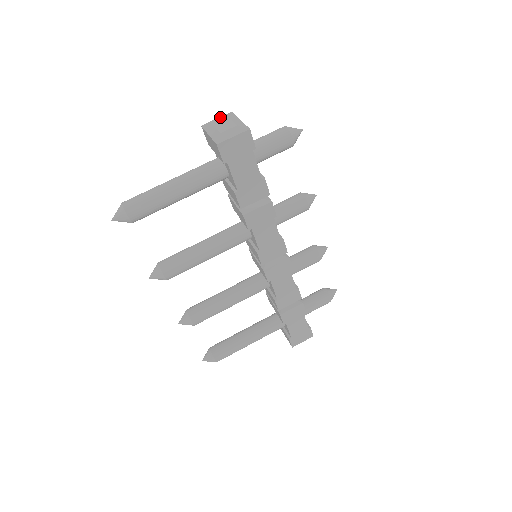
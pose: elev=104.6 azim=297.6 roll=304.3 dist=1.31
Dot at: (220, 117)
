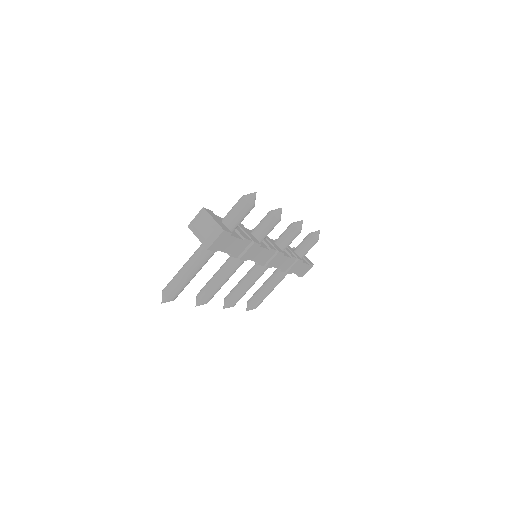
Dot at: (198, 219)
